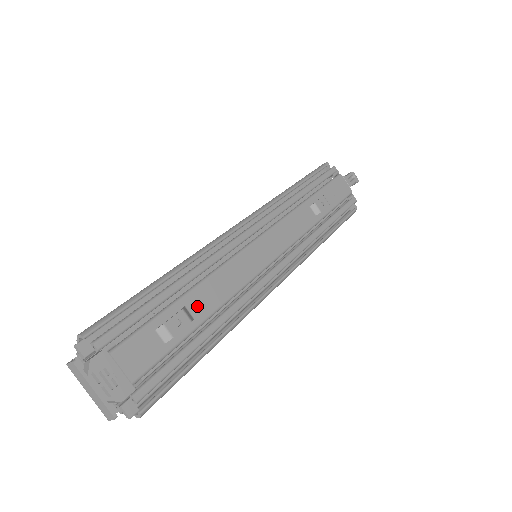
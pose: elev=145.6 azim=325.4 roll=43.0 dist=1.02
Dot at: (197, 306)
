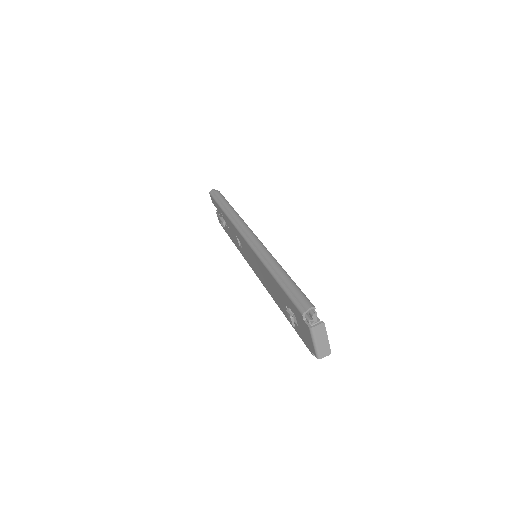
Dot at: occluded
